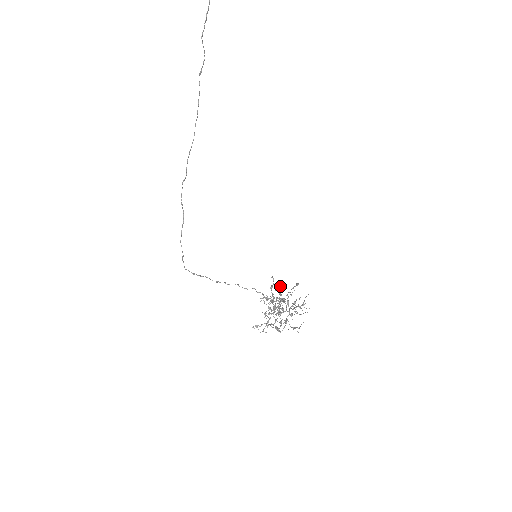
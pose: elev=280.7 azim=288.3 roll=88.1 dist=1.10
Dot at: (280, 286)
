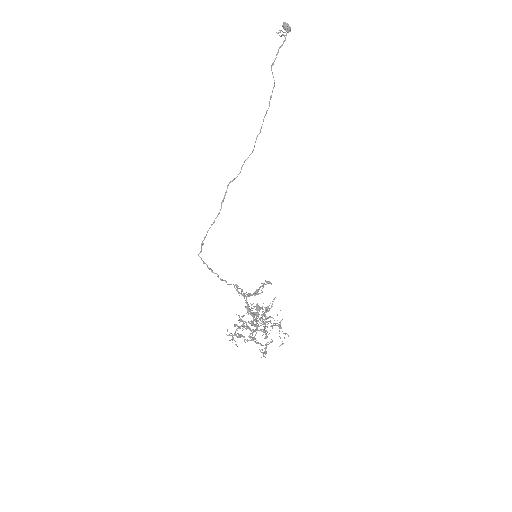
Dot at: occluded
